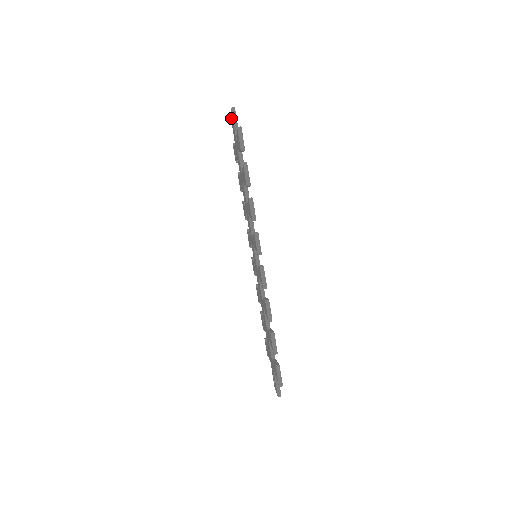
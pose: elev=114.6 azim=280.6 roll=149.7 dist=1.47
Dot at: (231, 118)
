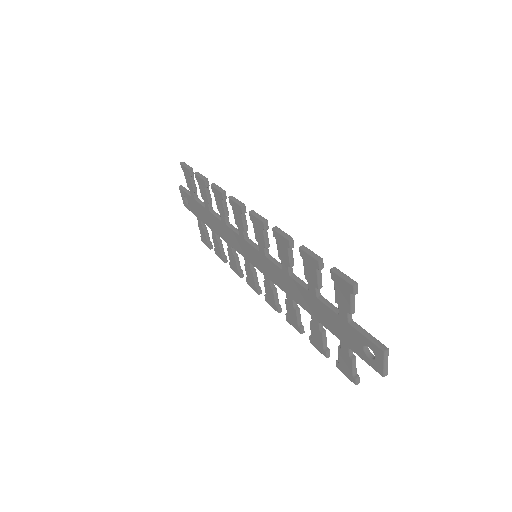
Dot at: (184, 201)
